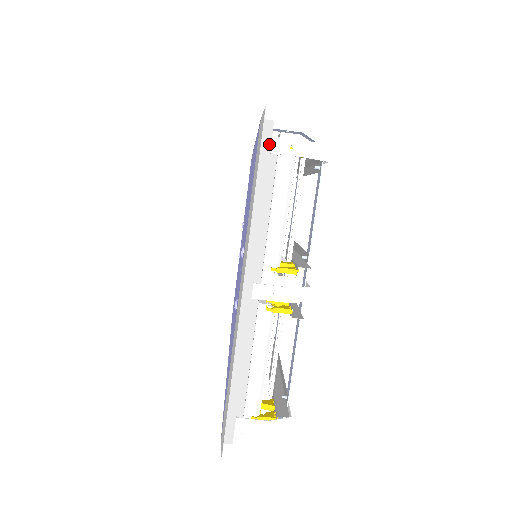
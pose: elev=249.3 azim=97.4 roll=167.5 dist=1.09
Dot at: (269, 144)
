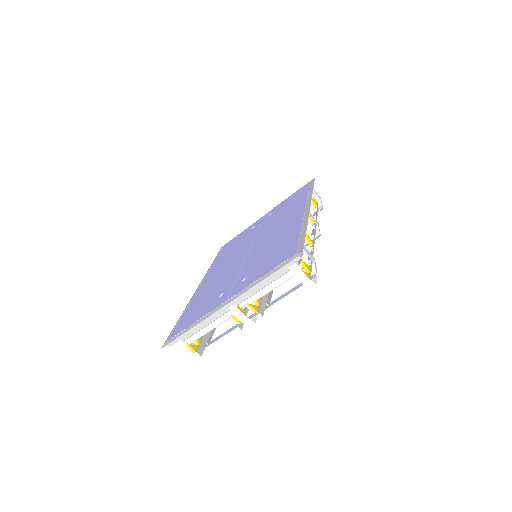
Dot at: (291, 264)
